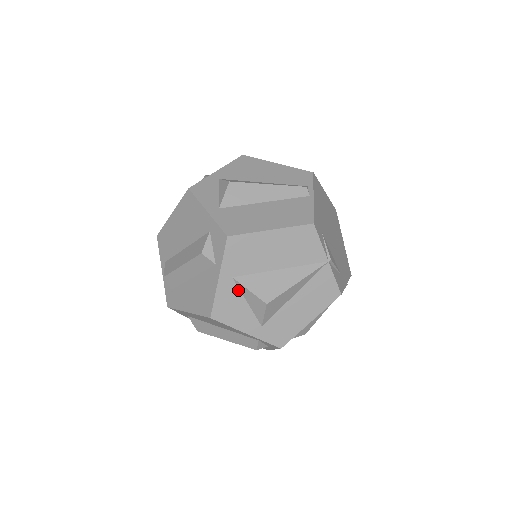
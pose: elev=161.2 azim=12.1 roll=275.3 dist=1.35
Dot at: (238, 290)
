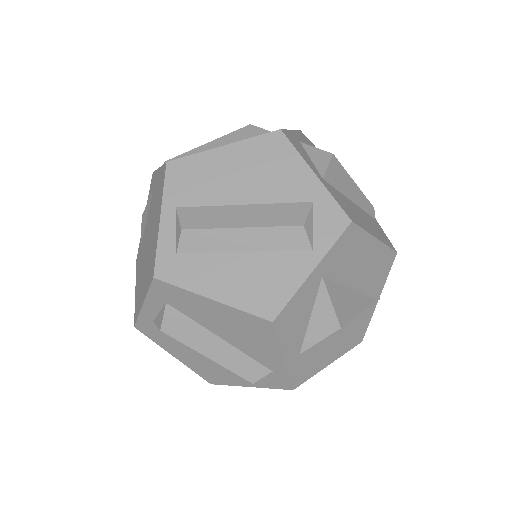
Dot at: (315, 296)
